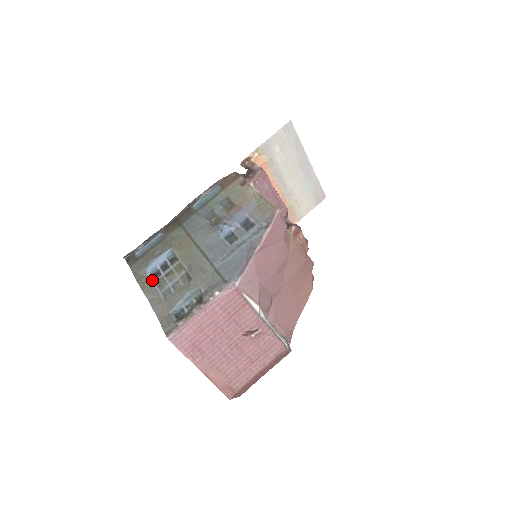
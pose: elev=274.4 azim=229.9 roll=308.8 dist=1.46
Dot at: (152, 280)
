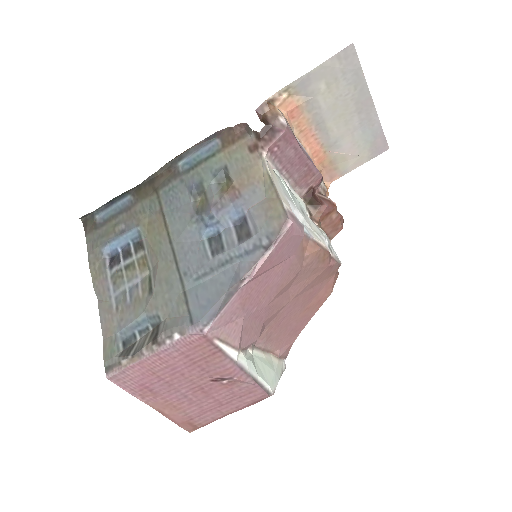
Dot at: (107, 269)
